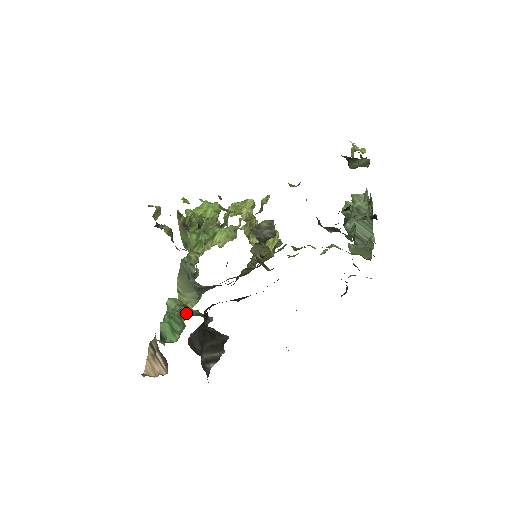
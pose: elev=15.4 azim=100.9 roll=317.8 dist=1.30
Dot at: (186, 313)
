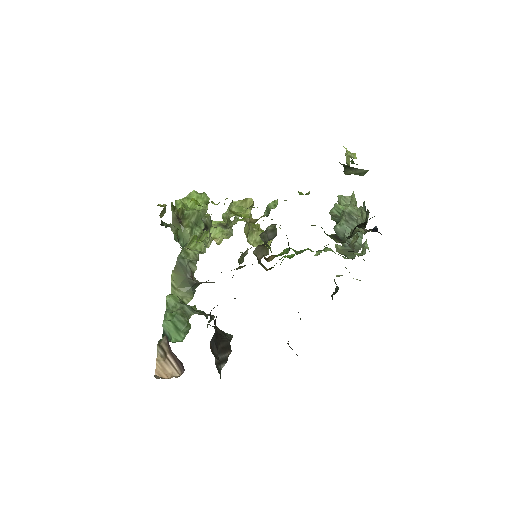
Dot at: (189, 311)
